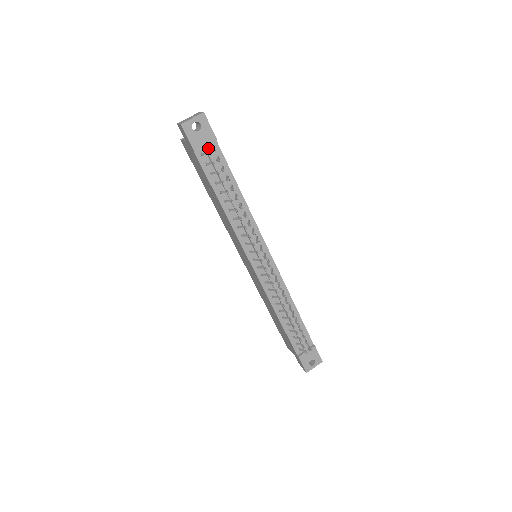
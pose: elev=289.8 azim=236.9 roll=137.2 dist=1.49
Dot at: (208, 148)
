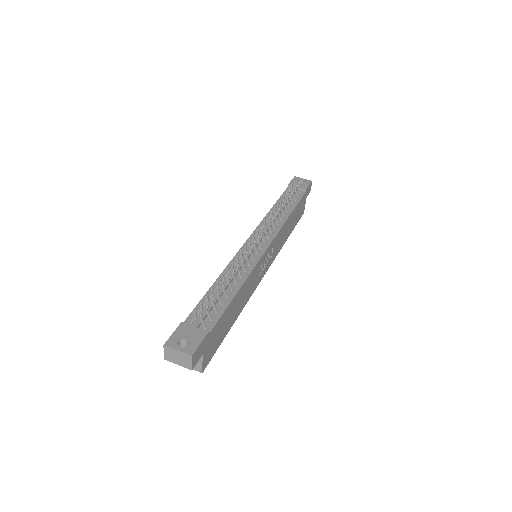
Dot at: (297, 188)
